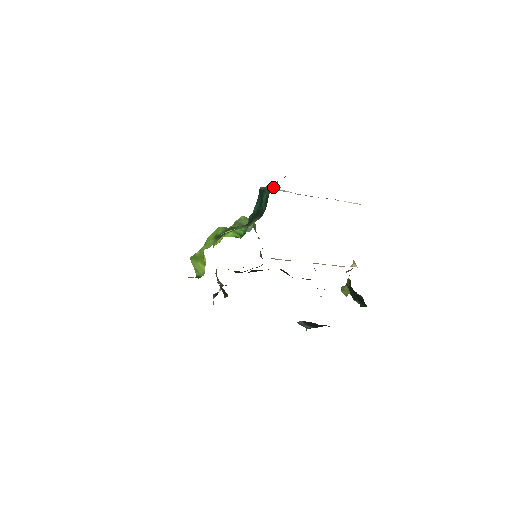
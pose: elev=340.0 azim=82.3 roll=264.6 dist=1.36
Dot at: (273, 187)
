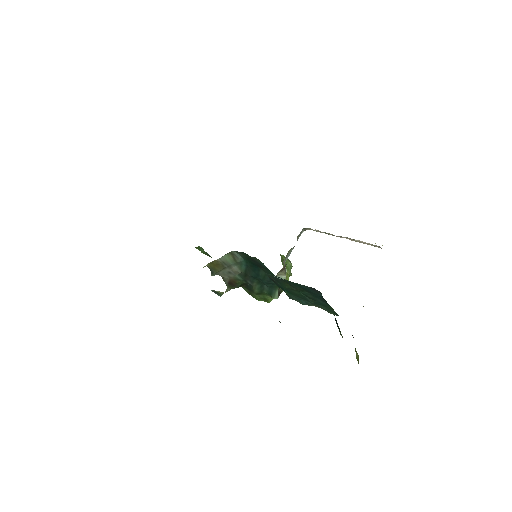
Dot at: occluded
